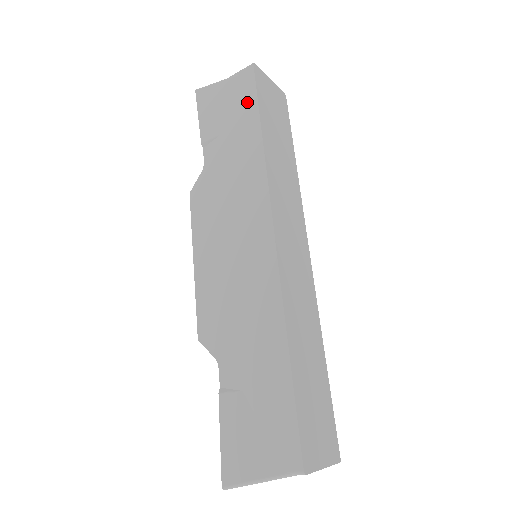
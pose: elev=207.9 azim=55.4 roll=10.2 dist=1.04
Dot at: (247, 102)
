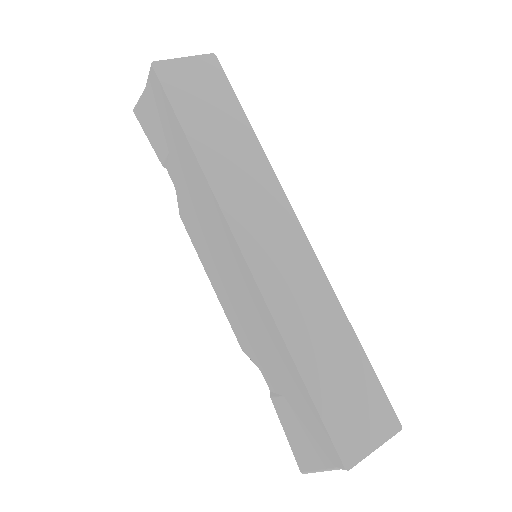
Dot at: (167, 112)
